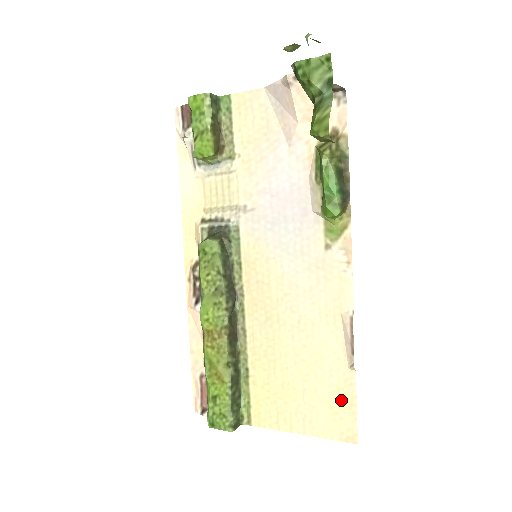
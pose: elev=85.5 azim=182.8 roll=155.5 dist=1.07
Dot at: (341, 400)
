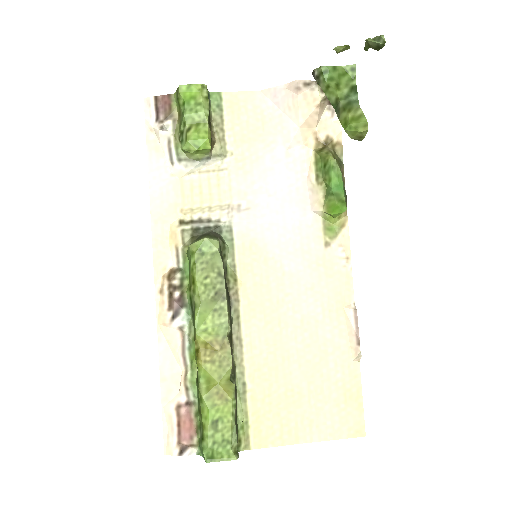
Dot at: (347, 394)
